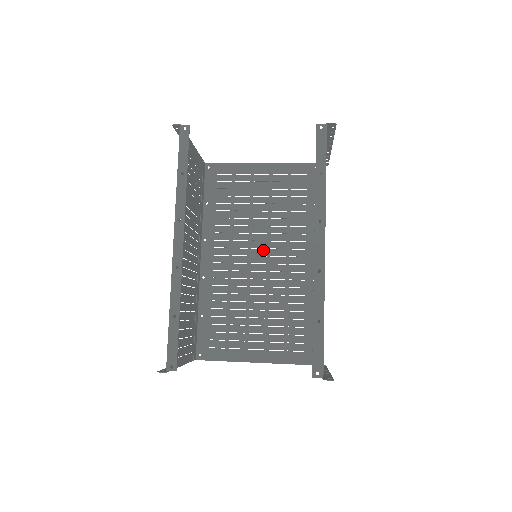
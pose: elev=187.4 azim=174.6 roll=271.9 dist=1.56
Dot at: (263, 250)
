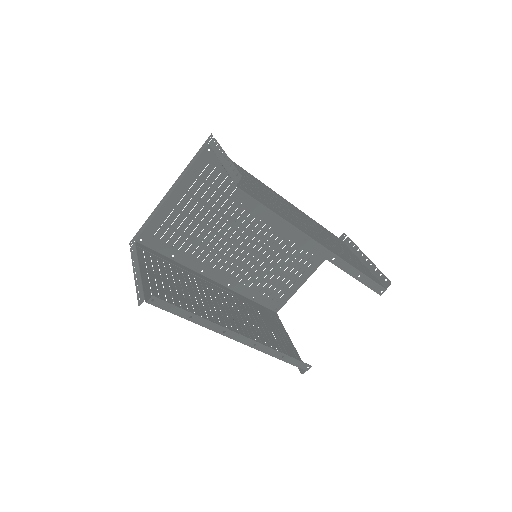
Dot at: (243, 234)
